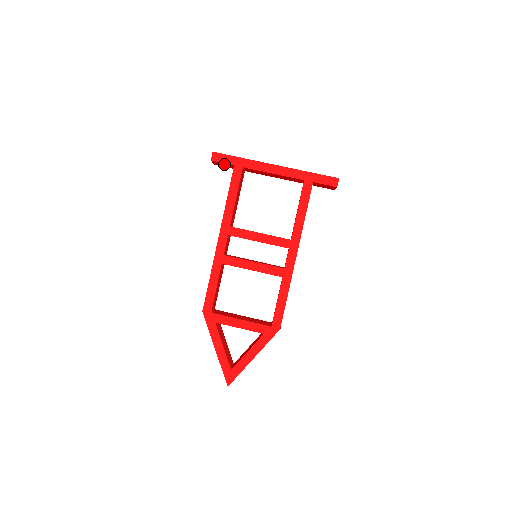
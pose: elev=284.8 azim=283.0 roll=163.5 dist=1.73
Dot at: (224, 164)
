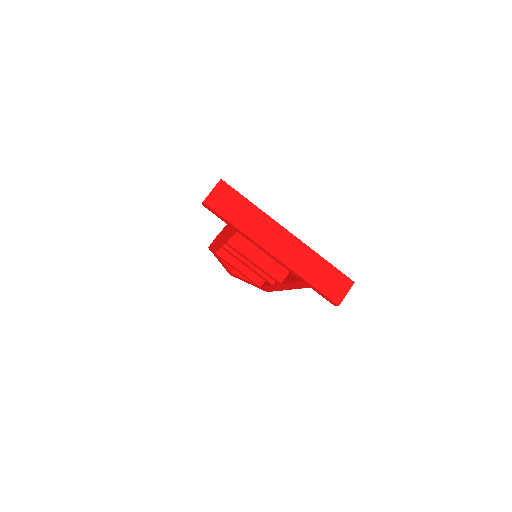
Dot at: occluded
